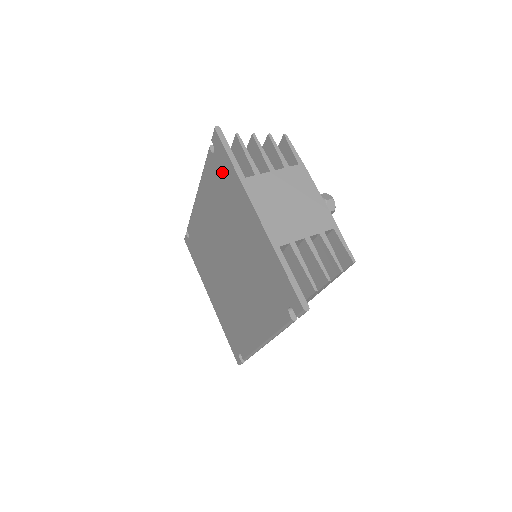
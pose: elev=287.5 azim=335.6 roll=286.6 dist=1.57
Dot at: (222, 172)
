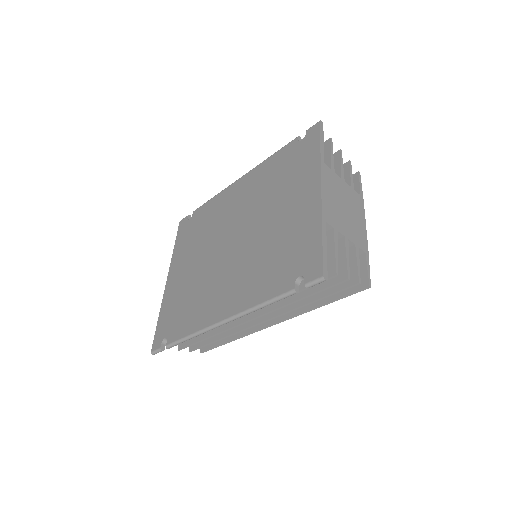
Dot at: (299, 155)
